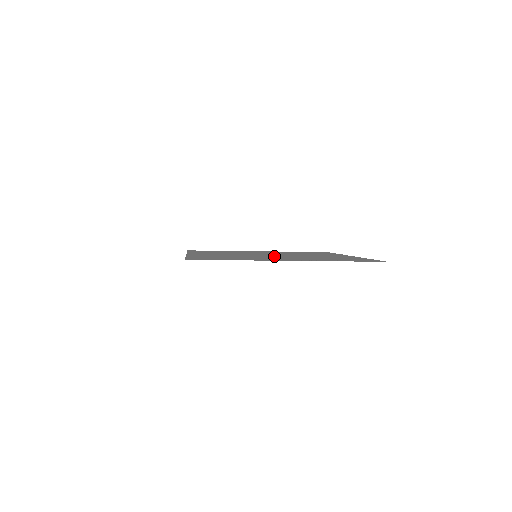
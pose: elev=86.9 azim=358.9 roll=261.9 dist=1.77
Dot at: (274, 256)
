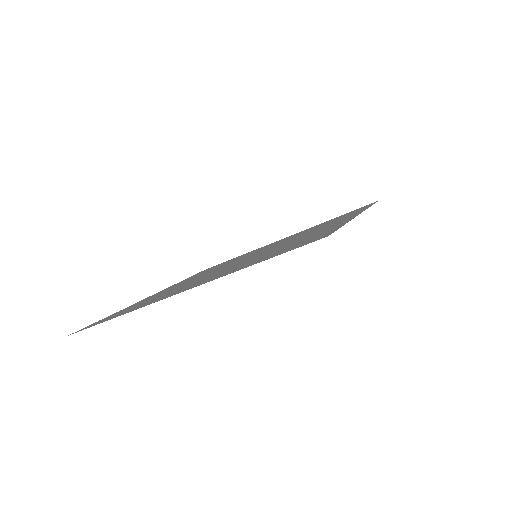
Dot at: occluded
